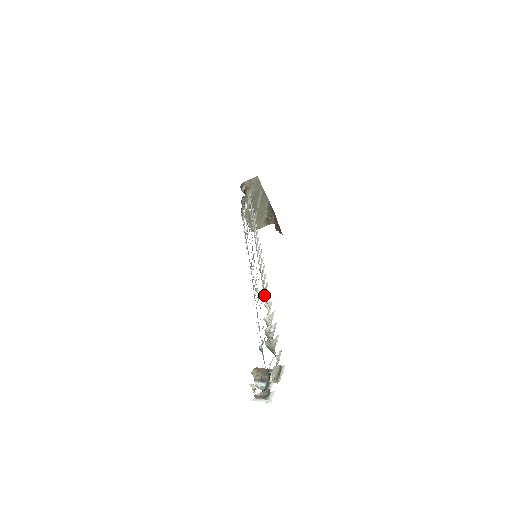
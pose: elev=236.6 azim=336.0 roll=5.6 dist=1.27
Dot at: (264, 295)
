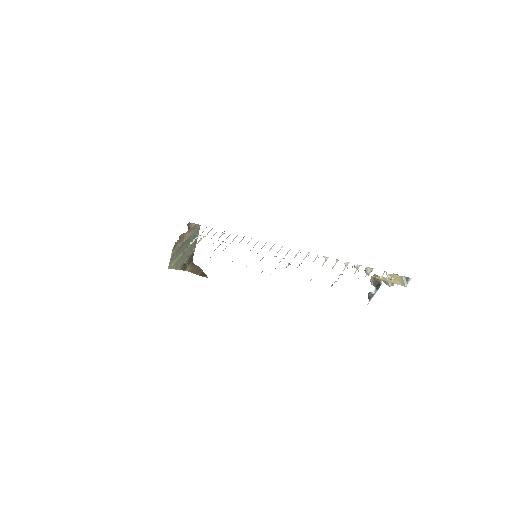
Dot at: (325, 258)
